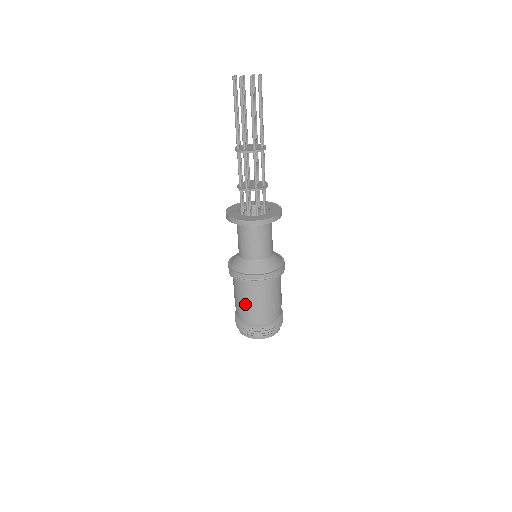
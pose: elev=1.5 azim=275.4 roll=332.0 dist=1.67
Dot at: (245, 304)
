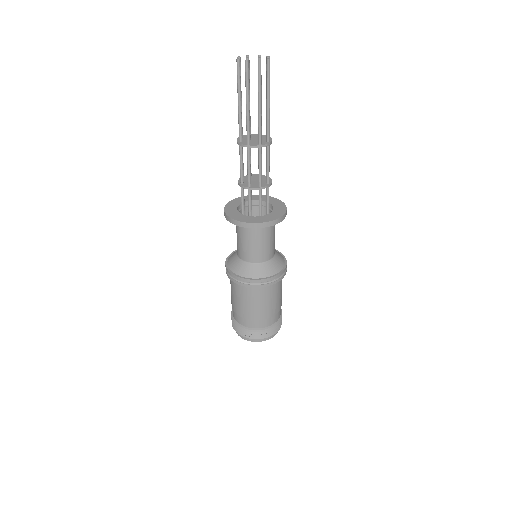
Dot at: (244, 308)
